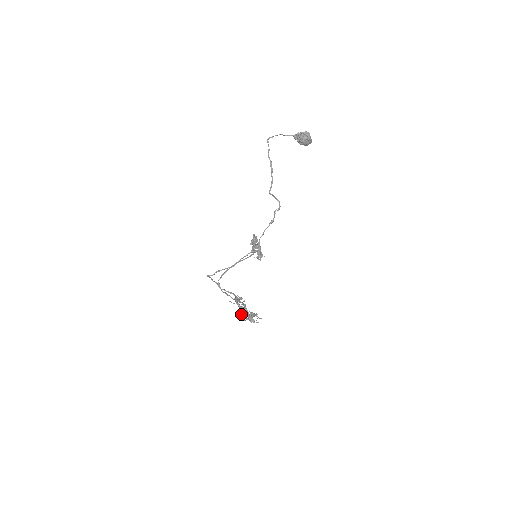
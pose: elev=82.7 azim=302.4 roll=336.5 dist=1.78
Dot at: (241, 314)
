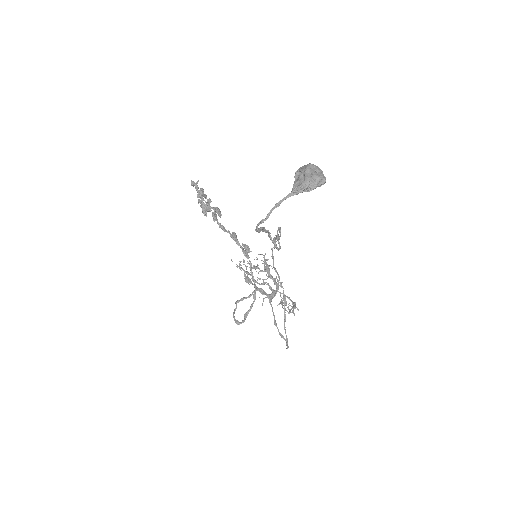
Dot at: (282, 304)
